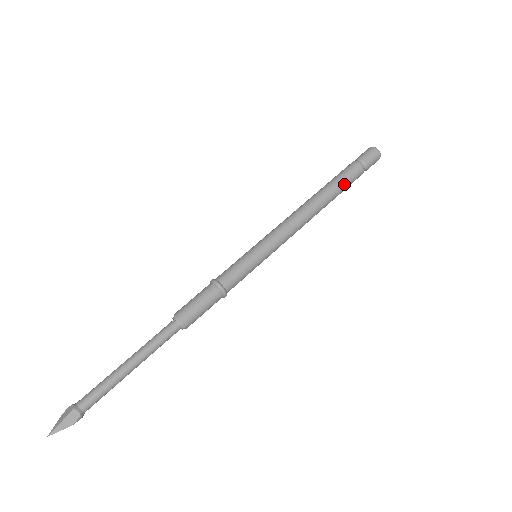
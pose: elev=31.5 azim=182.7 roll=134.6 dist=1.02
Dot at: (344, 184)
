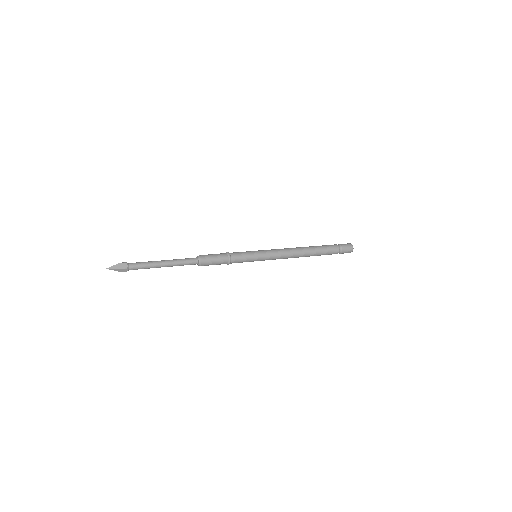
Dot at: occluded
